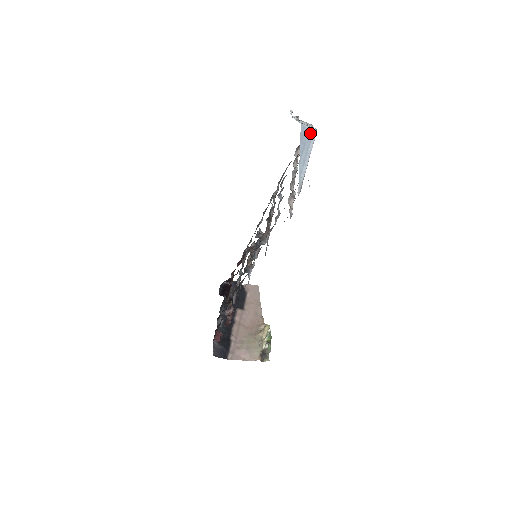
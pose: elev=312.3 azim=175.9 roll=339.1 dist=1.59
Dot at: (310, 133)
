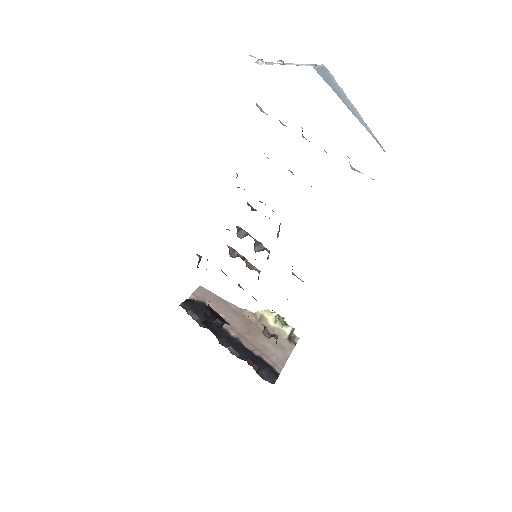
Dot at: (326, 73)
